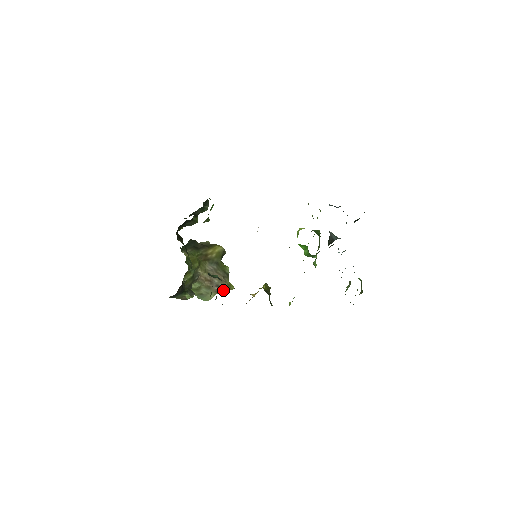
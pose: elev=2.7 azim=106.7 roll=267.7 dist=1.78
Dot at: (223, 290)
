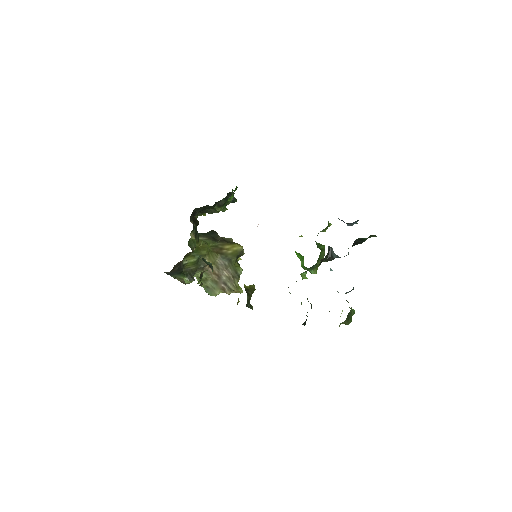
Dot at: (230, 290)
